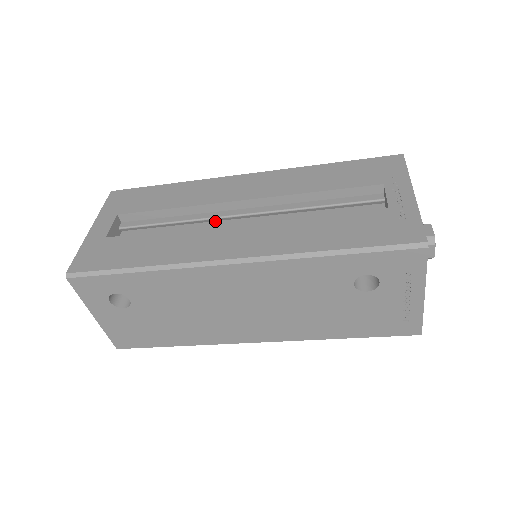
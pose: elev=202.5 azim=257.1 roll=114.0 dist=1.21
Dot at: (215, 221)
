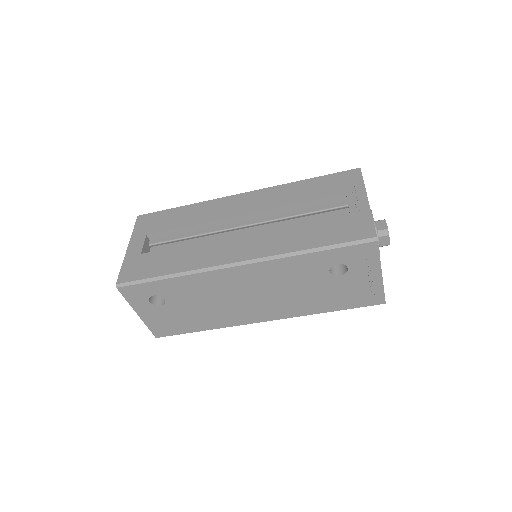
Dot at: (222, 233)
